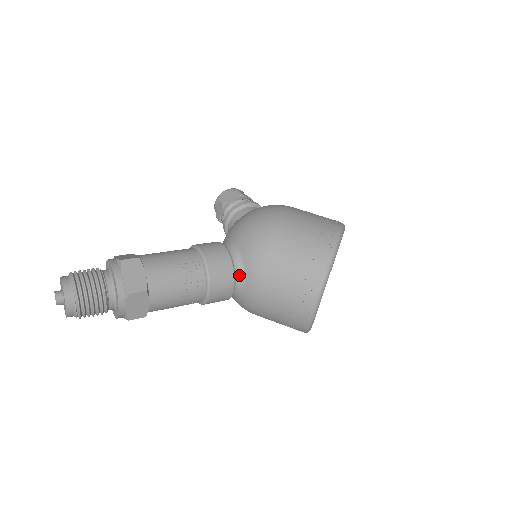
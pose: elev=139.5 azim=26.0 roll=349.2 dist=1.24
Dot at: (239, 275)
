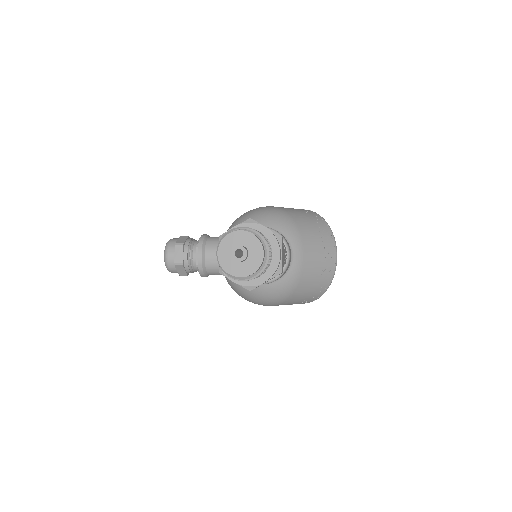
Dot at: occluded
